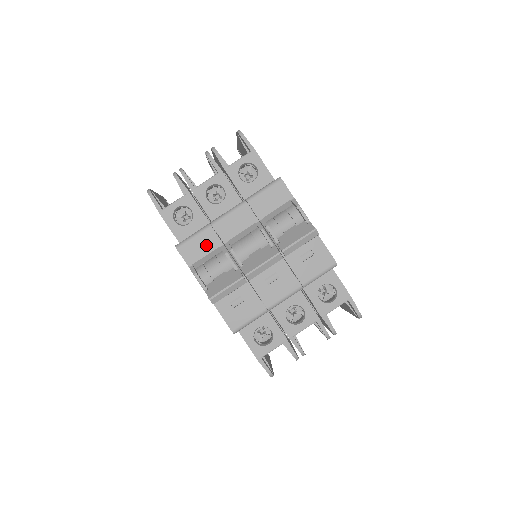
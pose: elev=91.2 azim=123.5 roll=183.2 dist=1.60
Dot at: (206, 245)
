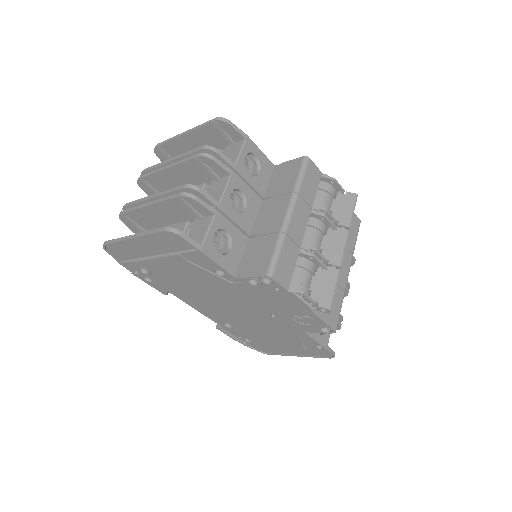
Dot at: (290, 258)
